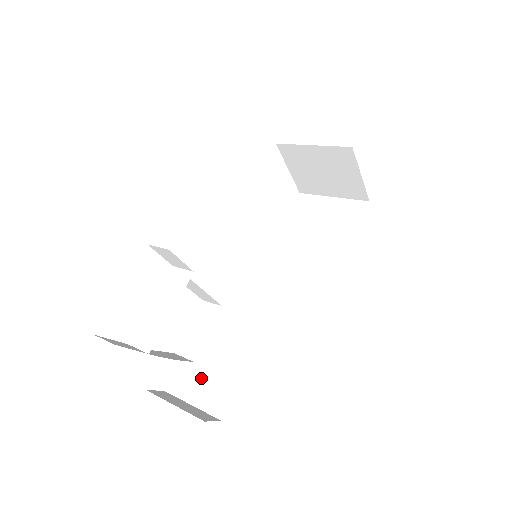
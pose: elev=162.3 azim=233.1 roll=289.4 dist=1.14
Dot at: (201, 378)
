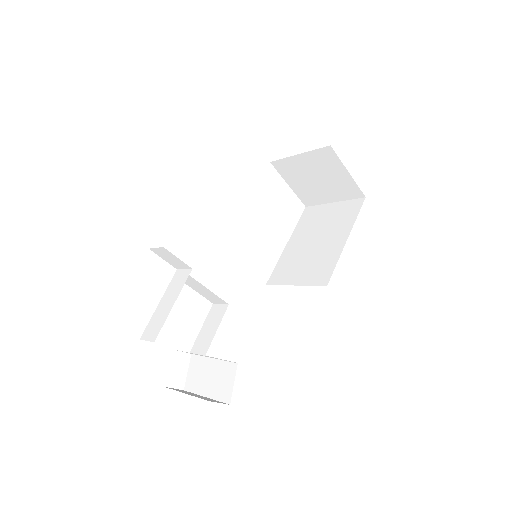
Dot at: (211, 370)
